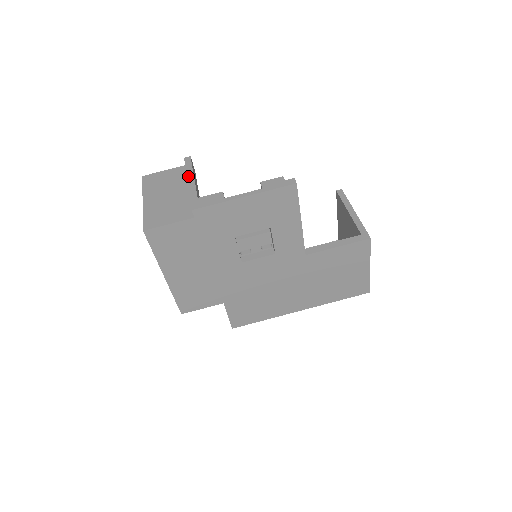
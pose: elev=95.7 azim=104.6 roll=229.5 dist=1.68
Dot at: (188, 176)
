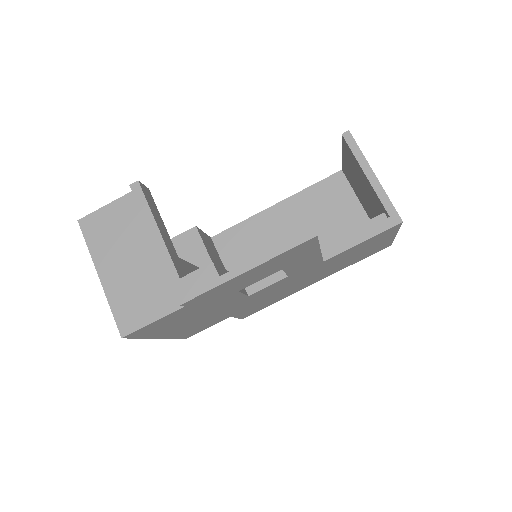
Dot at: (150, 230)
